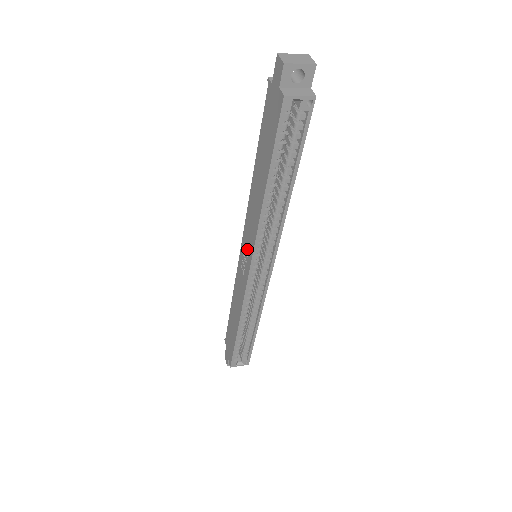
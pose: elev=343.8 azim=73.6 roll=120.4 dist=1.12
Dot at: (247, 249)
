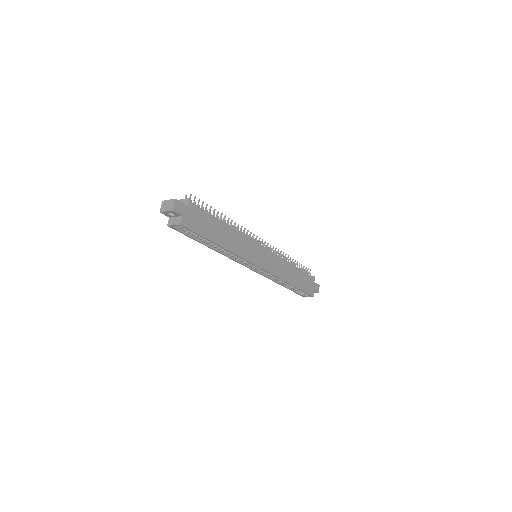
Dot at: occluded
